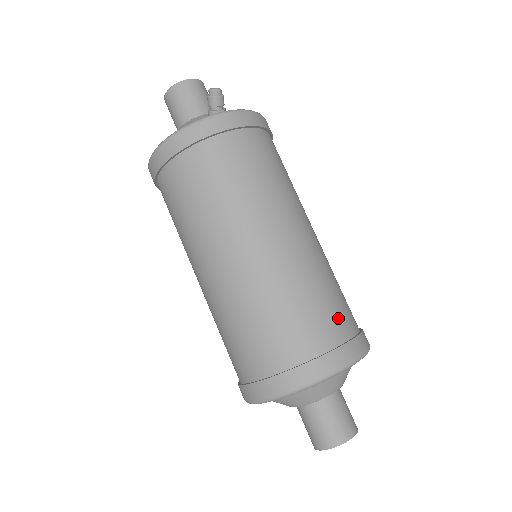
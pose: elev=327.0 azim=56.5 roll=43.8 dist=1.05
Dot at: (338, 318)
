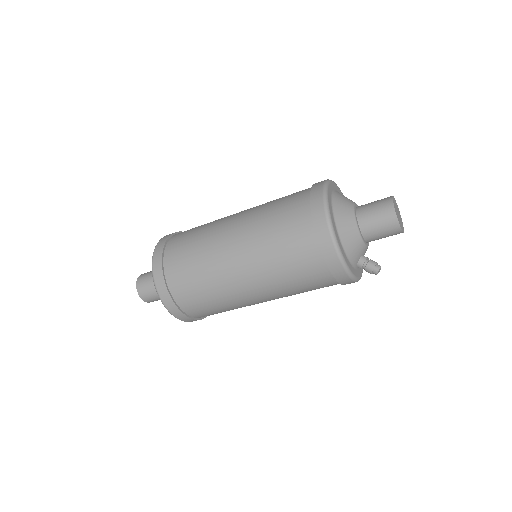
Dot at: occluded
